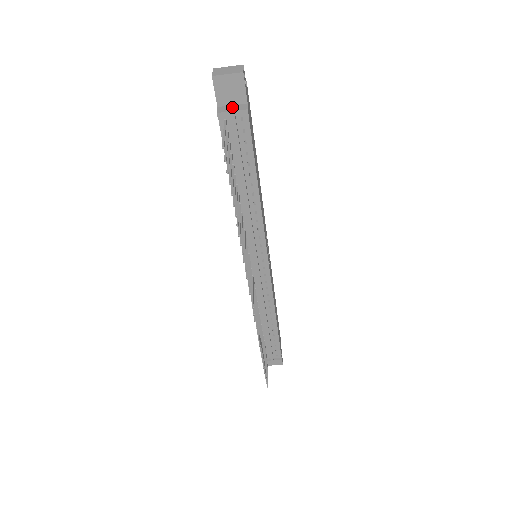
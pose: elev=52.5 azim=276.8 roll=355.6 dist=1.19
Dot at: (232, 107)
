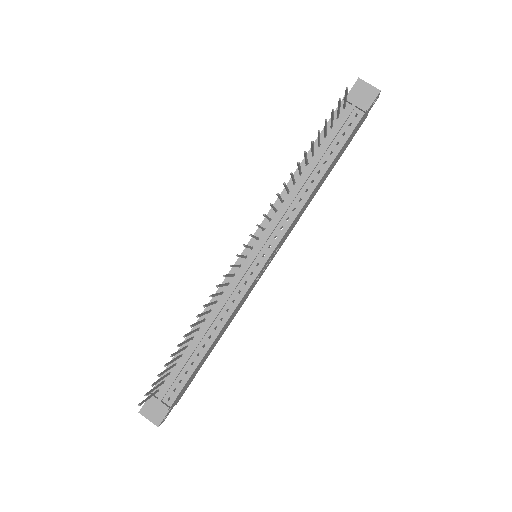
Dot at: (355, 104)
